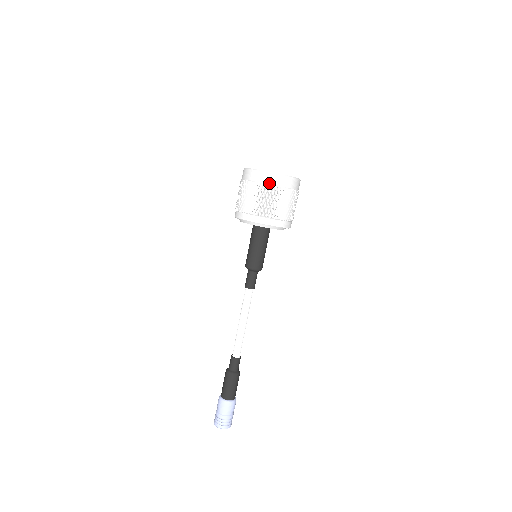
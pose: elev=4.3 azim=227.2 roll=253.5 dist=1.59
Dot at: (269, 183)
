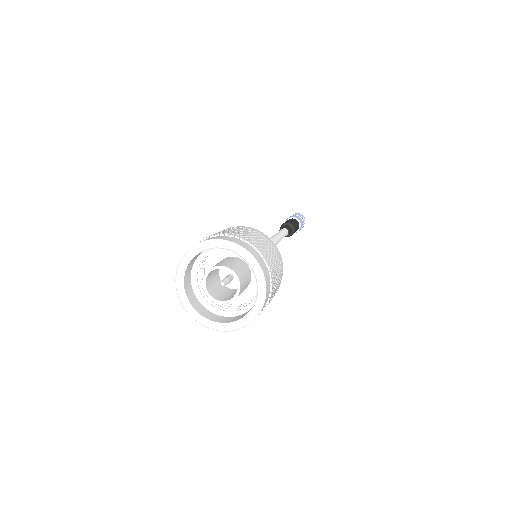
Dot at: occluded
